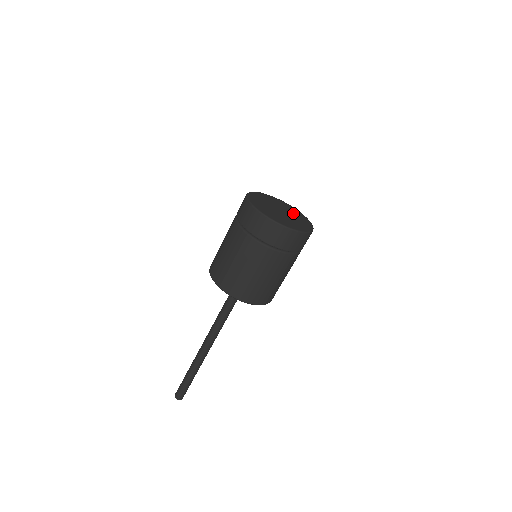
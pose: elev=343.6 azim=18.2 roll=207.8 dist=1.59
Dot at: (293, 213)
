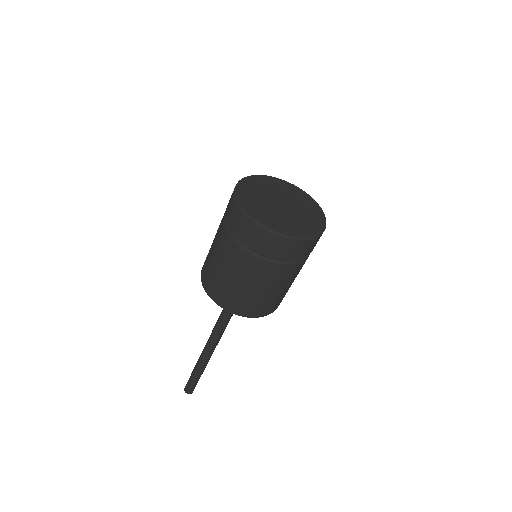
Dot at: (296, 199)
